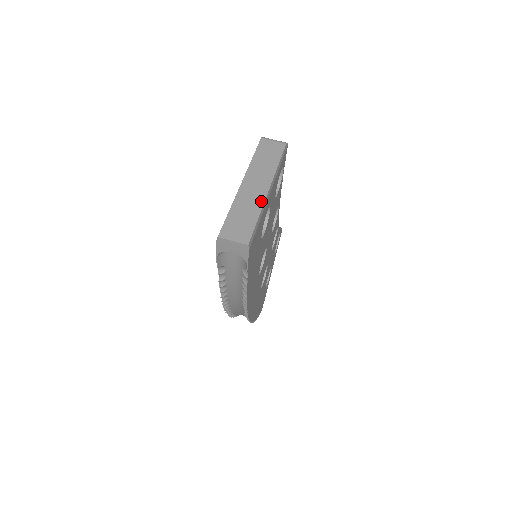
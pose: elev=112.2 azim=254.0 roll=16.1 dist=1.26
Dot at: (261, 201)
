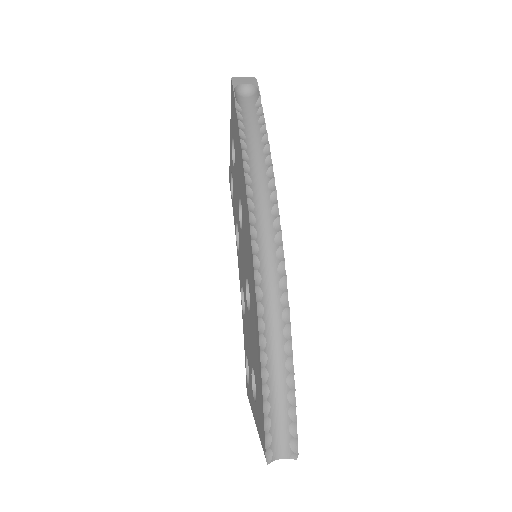
Dot at: occluded
